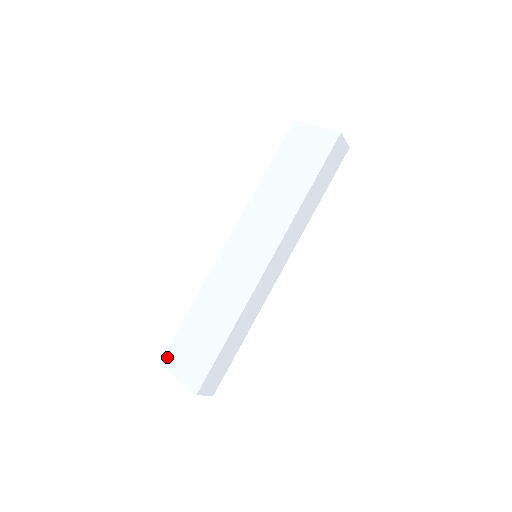
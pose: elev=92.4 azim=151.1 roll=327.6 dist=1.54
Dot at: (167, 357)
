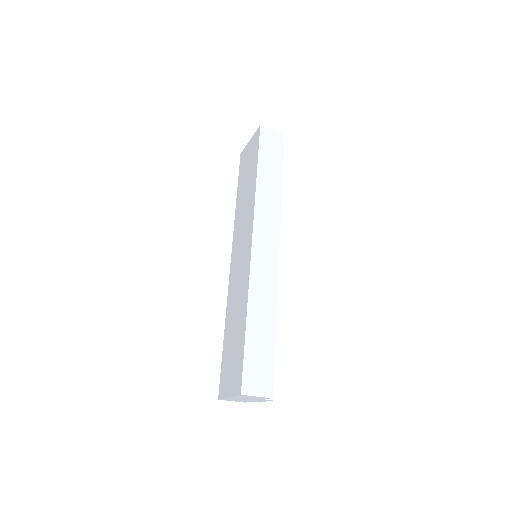
Dot at: (221, 388)
